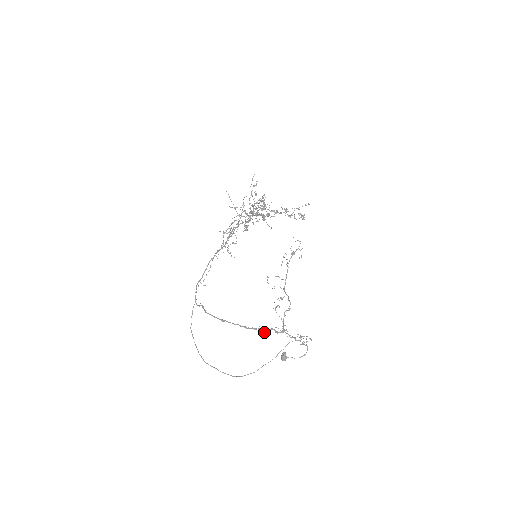
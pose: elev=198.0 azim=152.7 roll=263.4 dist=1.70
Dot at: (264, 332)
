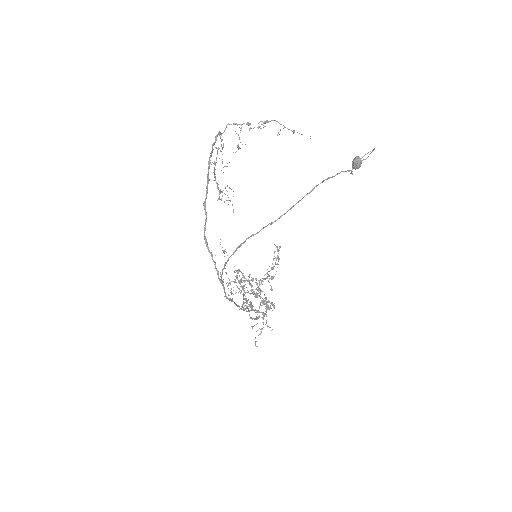
Dot at: occluded
